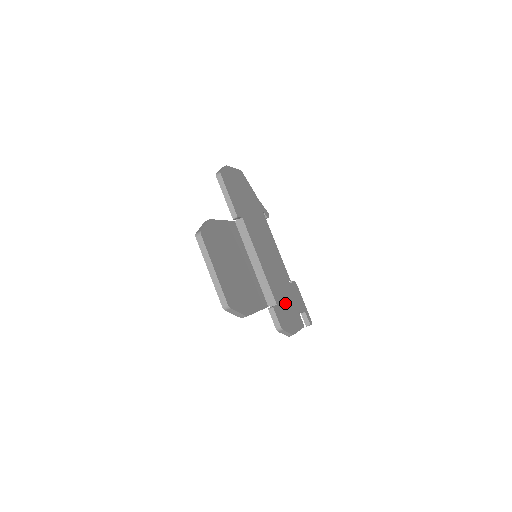
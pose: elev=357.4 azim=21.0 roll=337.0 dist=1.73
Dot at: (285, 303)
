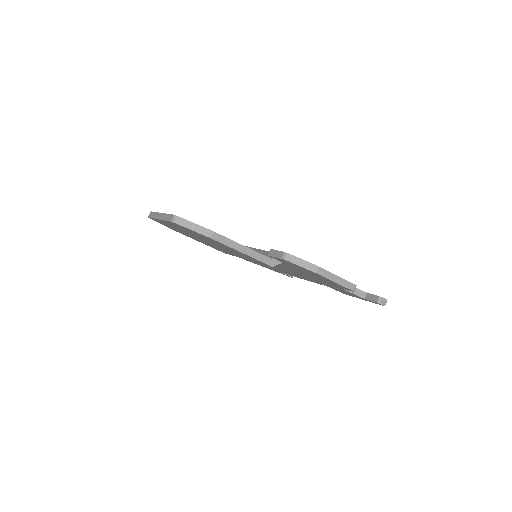
Dot at: occluded
